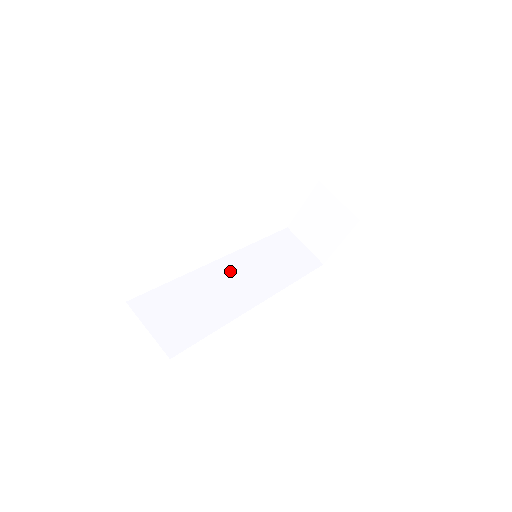
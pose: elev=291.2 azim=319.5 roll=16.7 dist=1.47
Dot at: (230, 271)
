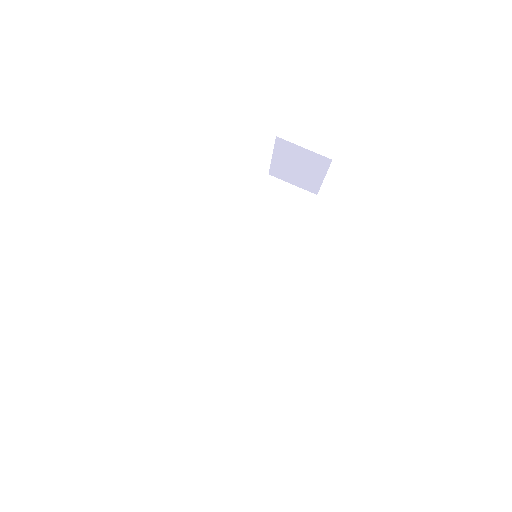
Dot at: (241, 265)
